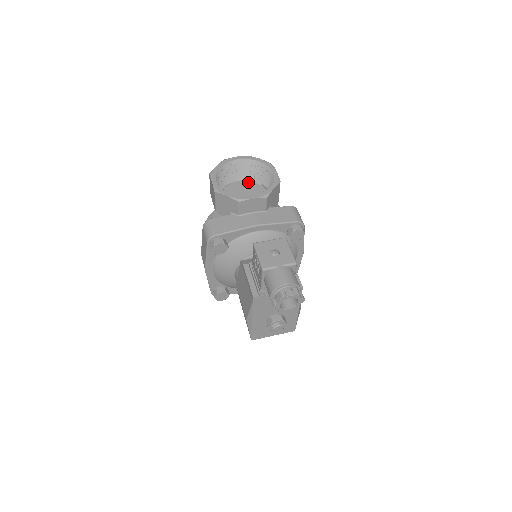
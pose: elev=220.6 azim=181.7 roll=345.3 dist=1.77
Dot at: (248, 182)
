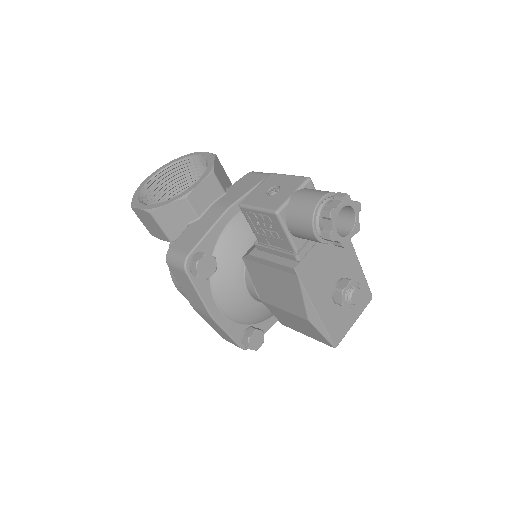
Dot at: occluded
